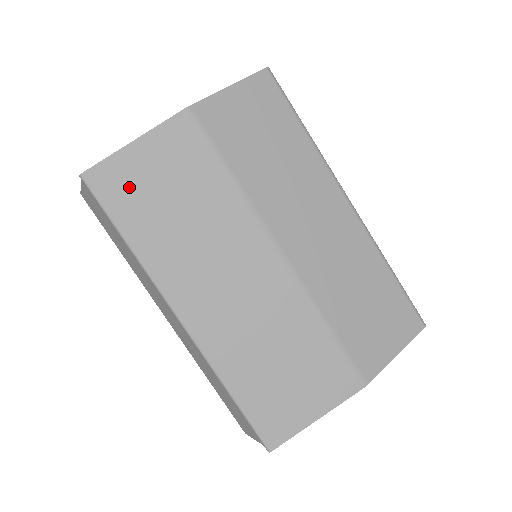
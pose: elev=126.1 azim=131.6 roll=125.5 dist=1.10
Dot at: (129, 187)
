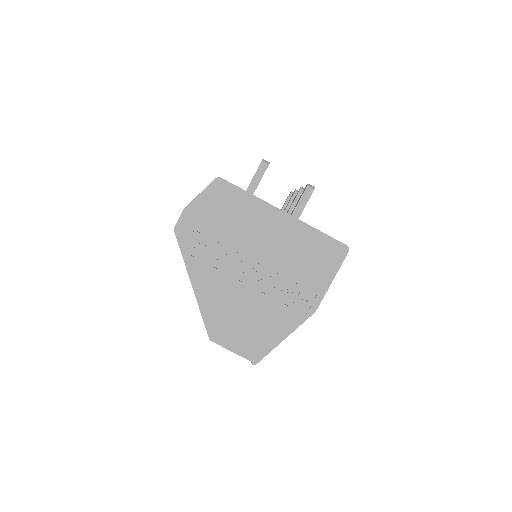
Dot at: occluded
